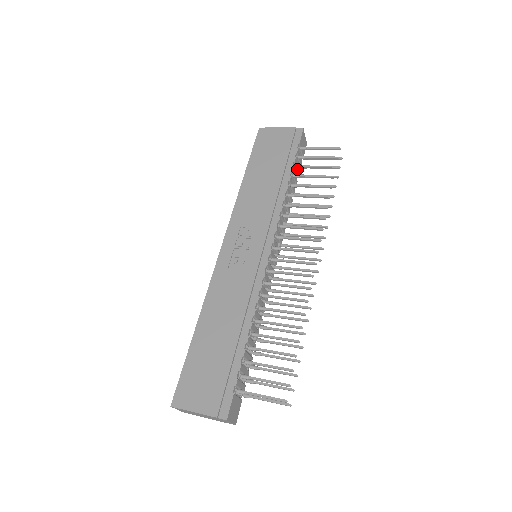
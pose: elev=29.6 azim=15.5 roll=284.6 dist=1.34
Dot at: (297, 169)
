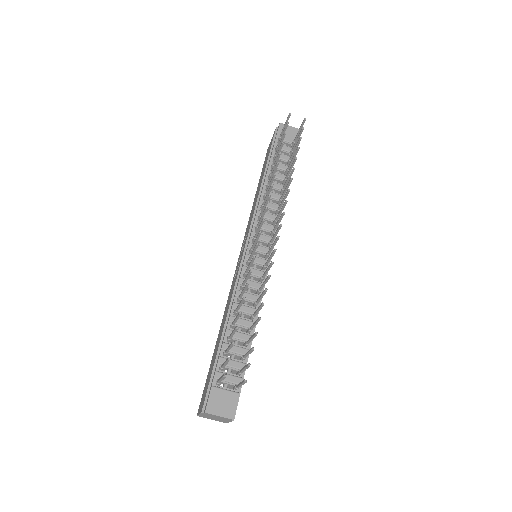
Dot at: (284, 159)
